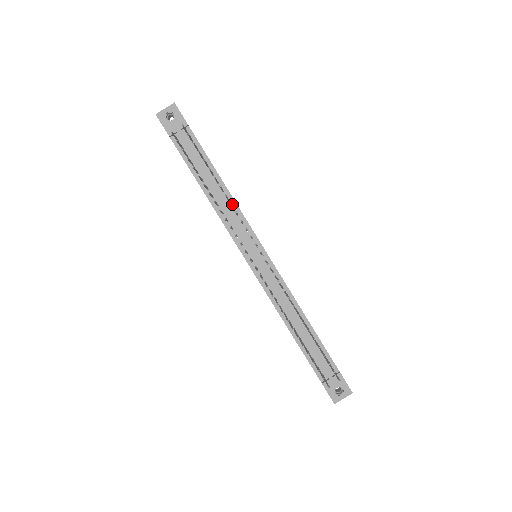
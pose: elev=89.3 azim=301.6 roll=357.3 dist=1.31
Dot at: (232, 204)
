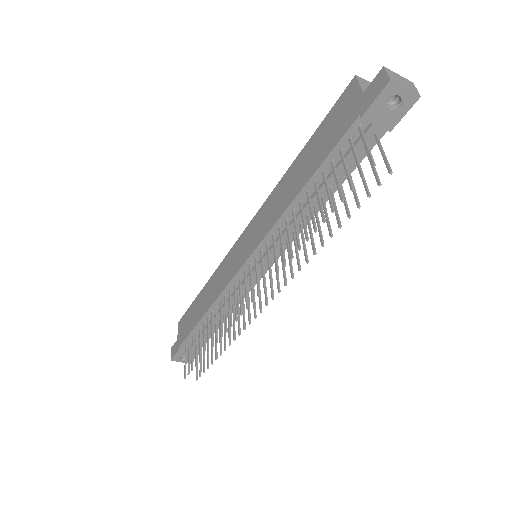
Dot at: occluded
